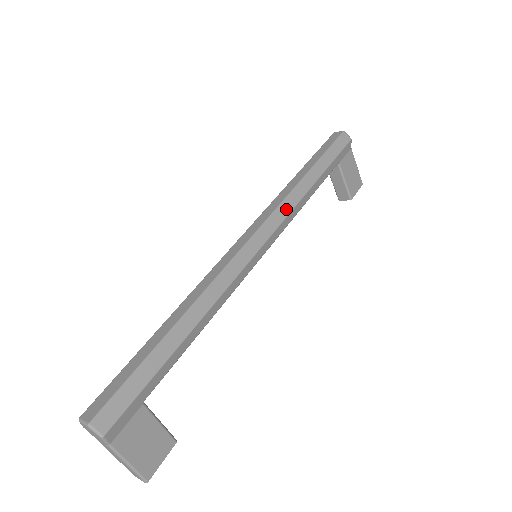
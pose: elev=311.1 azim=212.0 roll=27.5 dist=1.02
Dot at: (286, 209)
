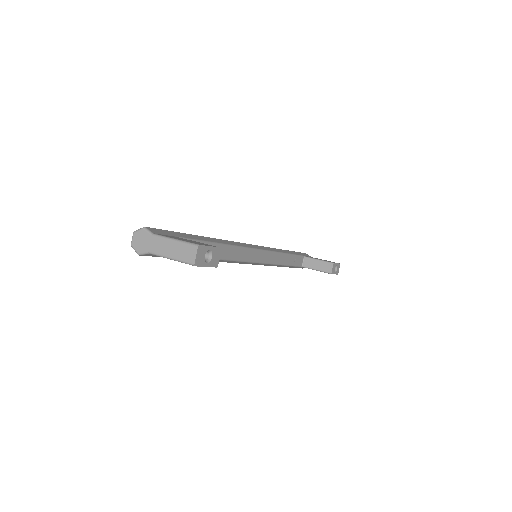
Dot at: occluded
